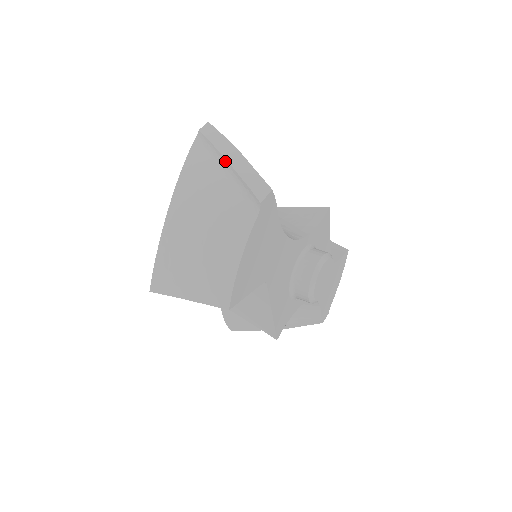
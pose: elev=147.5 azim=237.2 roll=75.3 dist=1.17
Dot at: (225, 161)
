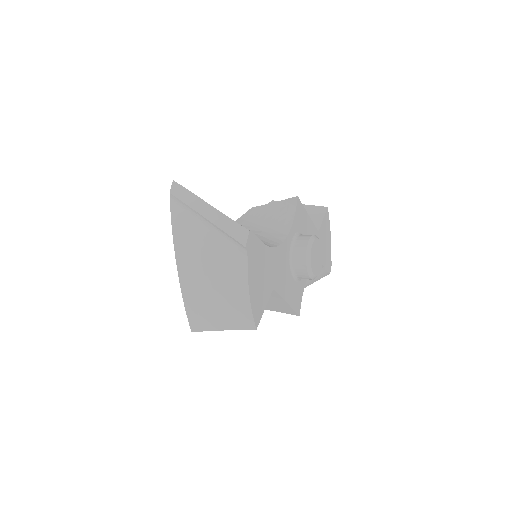
Dot at: (203, 218)
